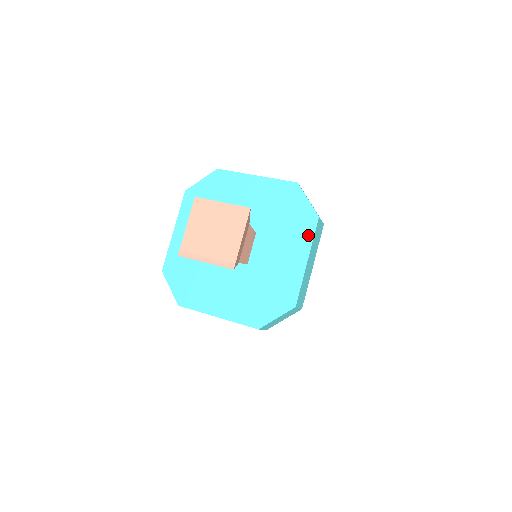
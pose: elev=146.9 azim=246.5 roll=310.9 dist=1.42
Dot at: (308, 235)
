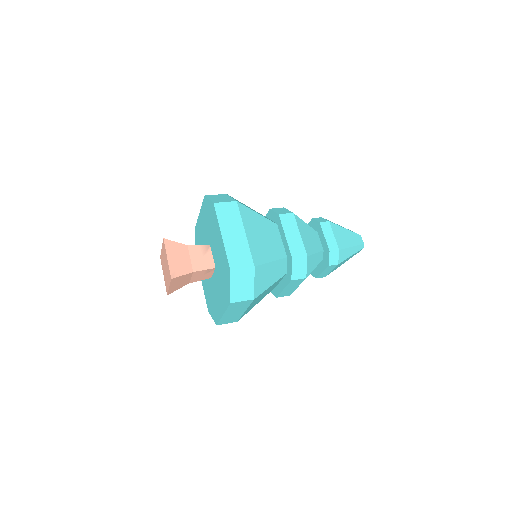
Dot at: (226, 304)
